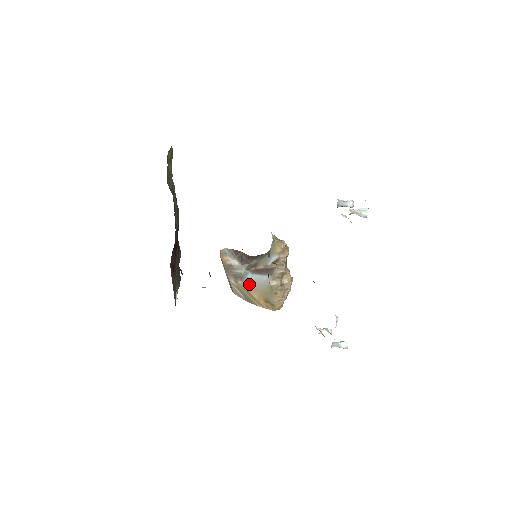
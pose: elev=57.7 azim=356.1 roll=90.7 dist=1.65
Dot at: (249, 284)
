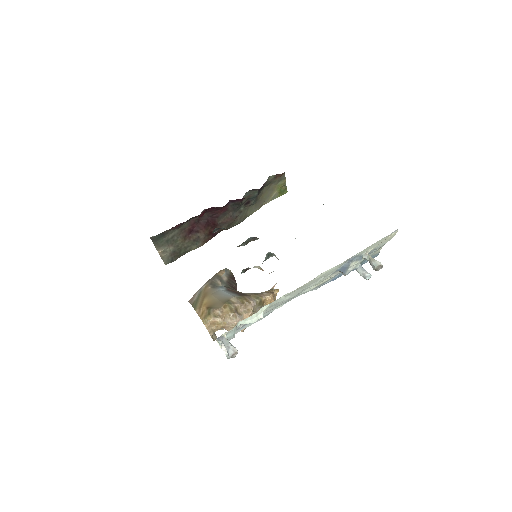
Dot at: (214, 292)
